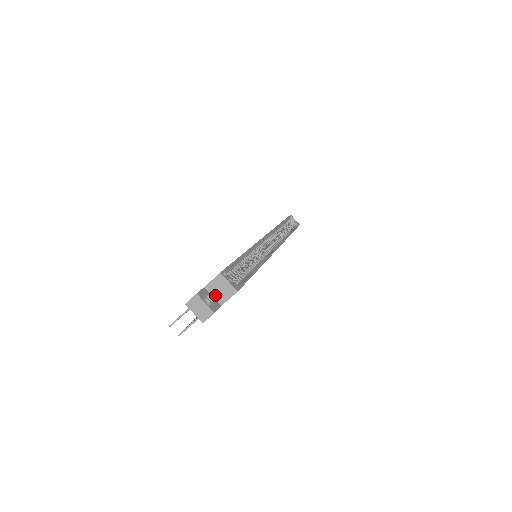
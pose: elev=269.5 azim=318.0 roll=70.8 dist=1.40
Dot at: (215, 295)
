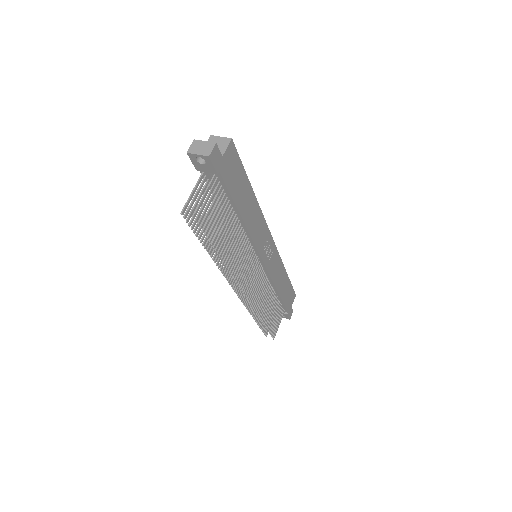
Dot at: occluded
